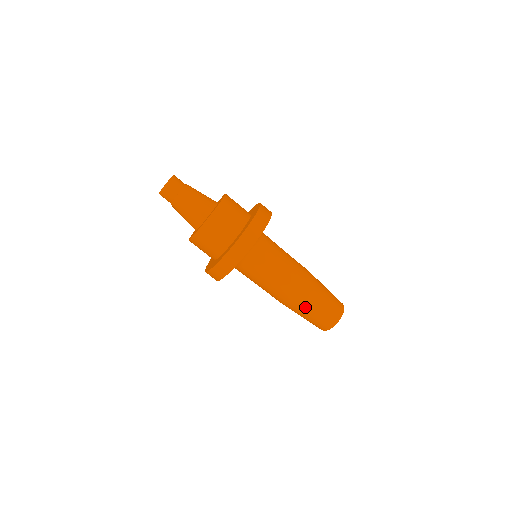
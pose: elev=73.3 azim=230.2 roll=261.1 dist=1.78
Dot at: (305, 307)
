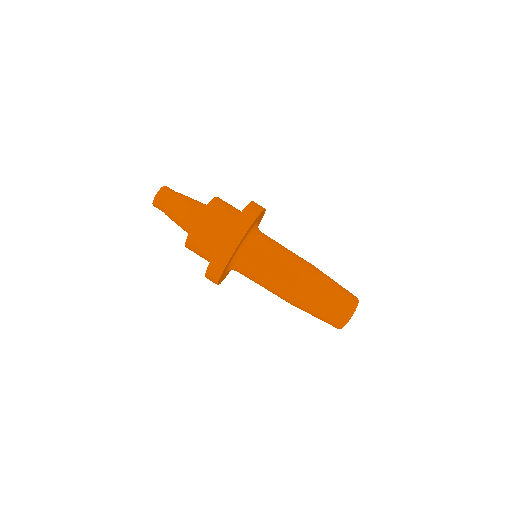
Dot at: (306, 310)
